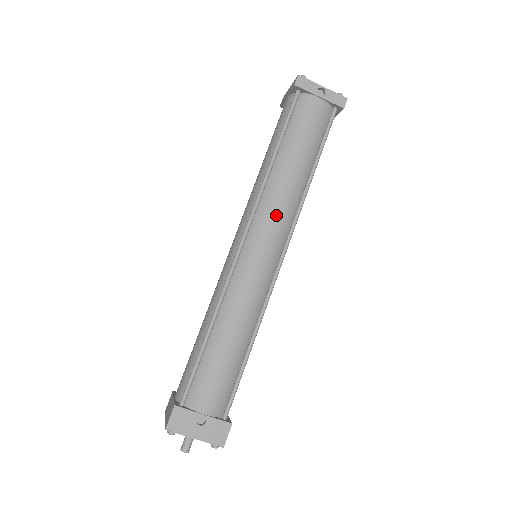
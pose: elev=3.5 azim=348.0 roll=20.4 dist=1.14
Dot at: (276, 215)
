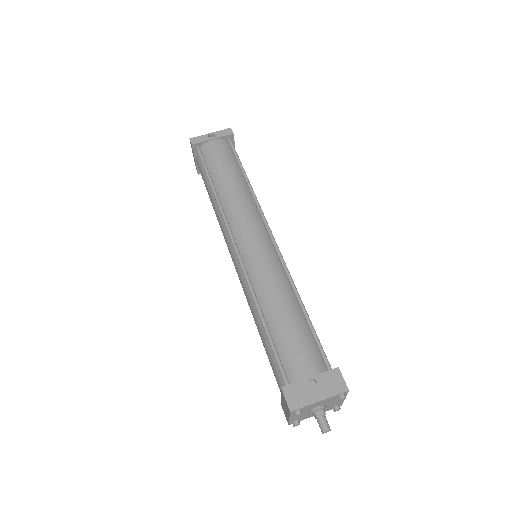
Dot at: (243, 215)
